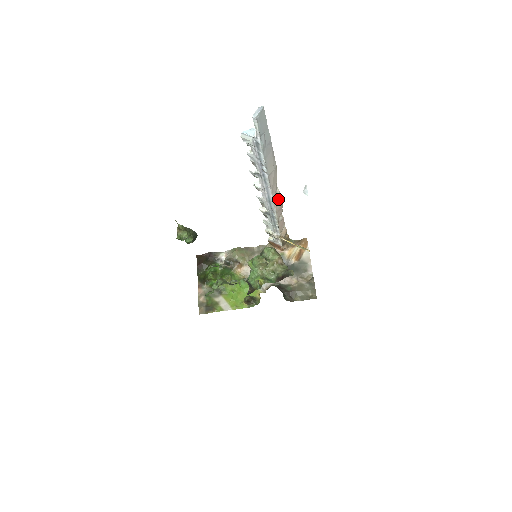
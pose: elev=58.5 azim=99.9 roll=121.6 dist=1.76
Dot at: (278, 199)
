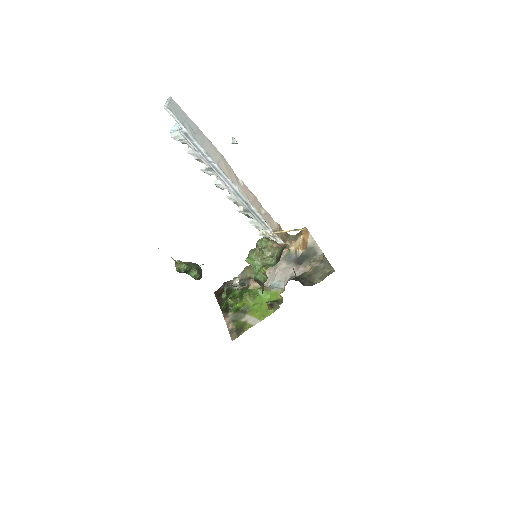
Dot at: (246, 190)
